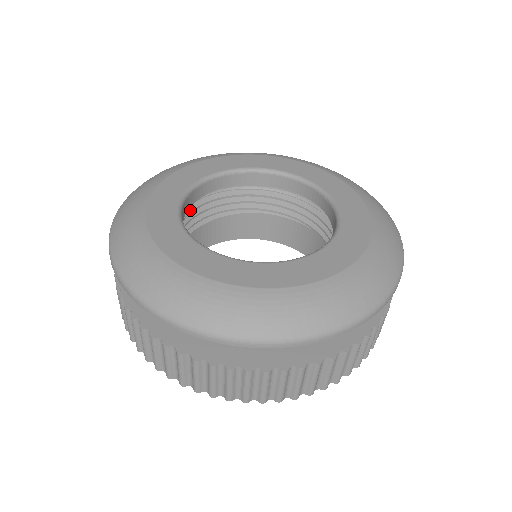
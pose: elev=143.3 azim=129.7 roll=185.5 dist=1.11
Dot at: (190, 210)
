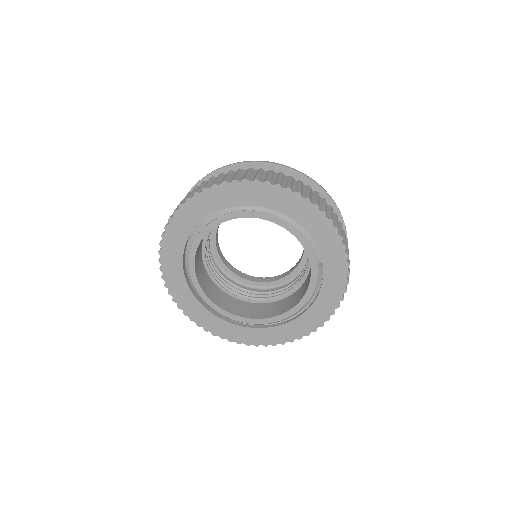
Dot at: (248, 290)
